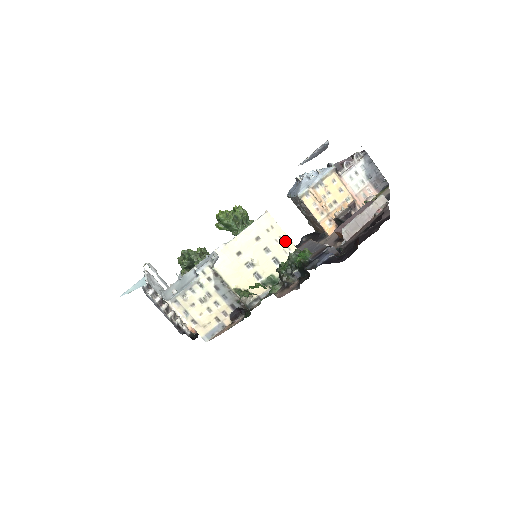
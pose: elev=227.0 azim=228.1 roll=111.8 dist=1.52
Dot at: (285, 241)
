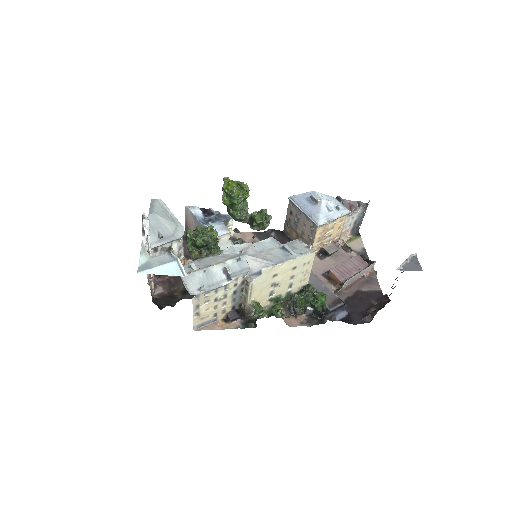
Dot at: (307, 274)
